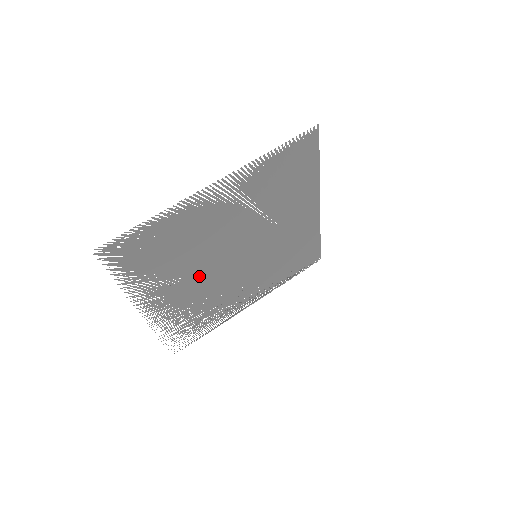
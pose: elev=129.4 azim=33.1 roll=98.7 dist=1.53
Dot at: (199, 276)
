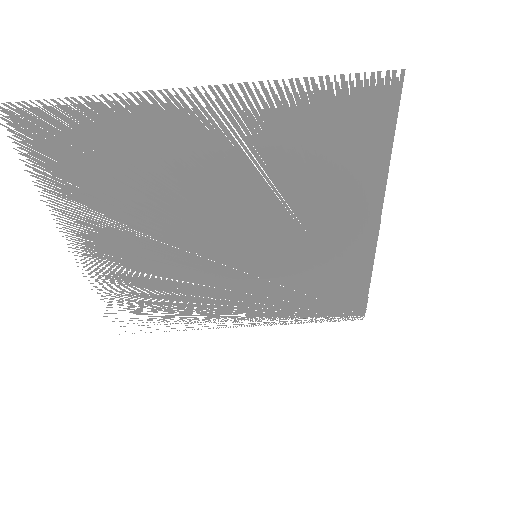
Dot at: (160, 238)
